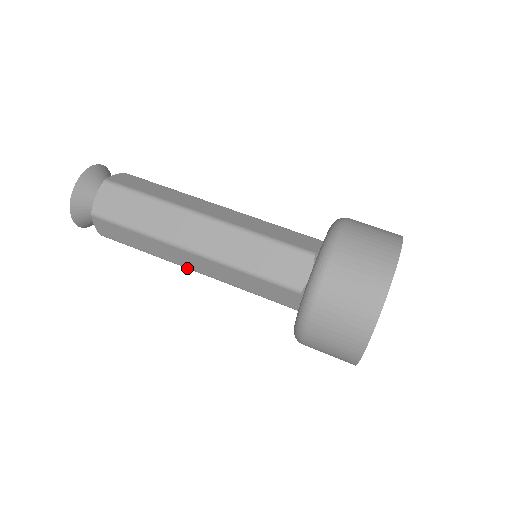
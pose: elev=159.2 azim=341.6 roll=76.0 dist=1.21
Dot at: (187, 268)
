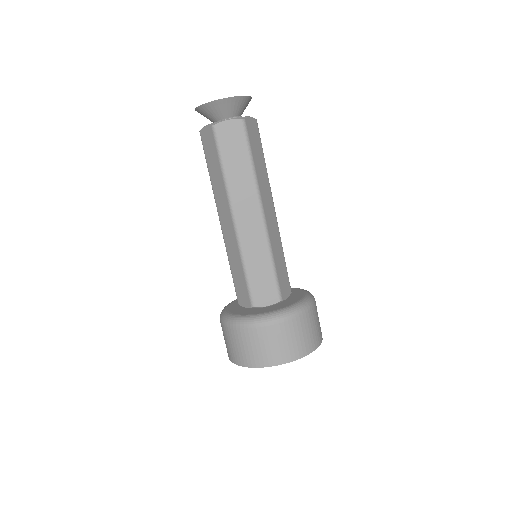
Dot at: occluded
